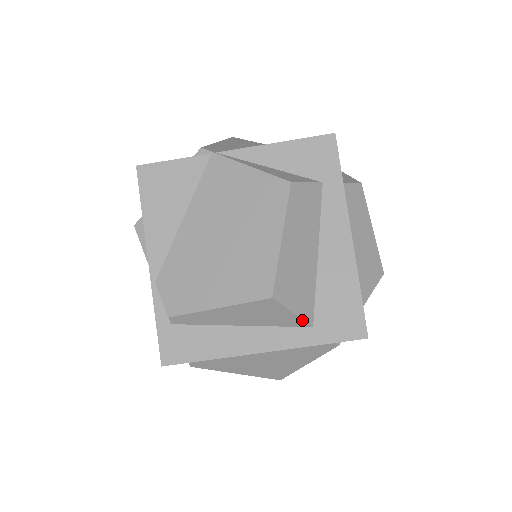
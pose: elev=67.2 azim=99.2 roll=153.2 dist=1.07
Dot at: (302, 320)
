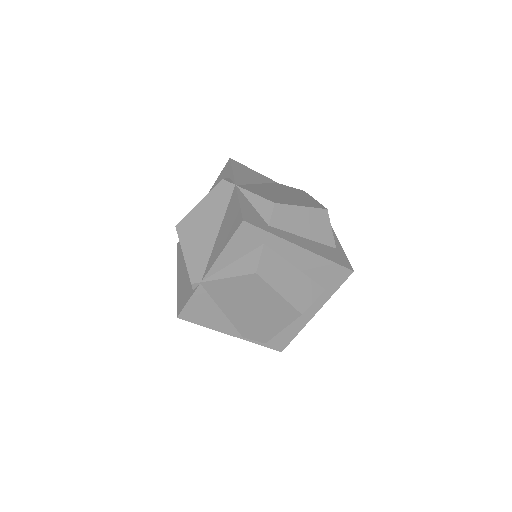
Dot at: occluded
